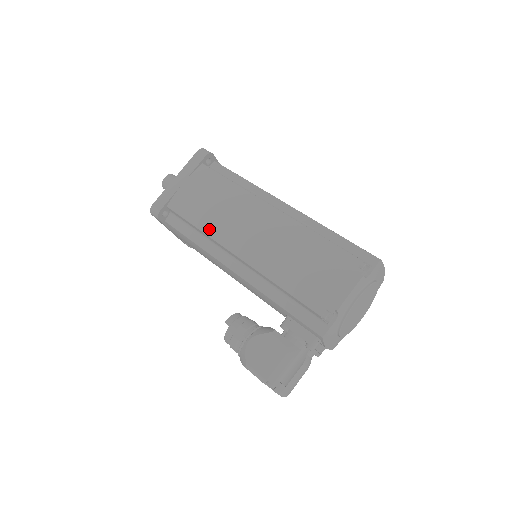
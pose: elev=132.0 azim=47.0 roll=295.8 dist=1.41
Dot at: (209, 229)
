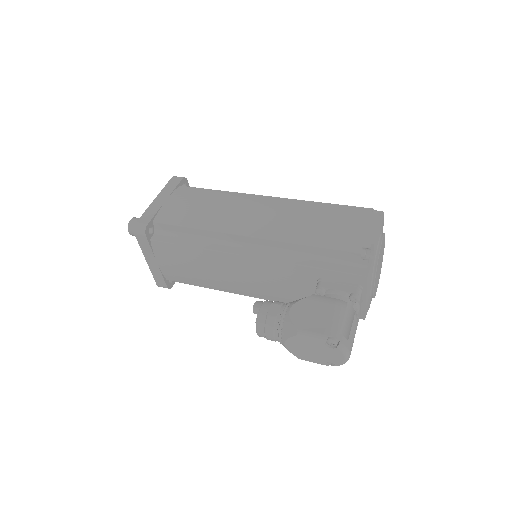
Dot at: (210, 225)
